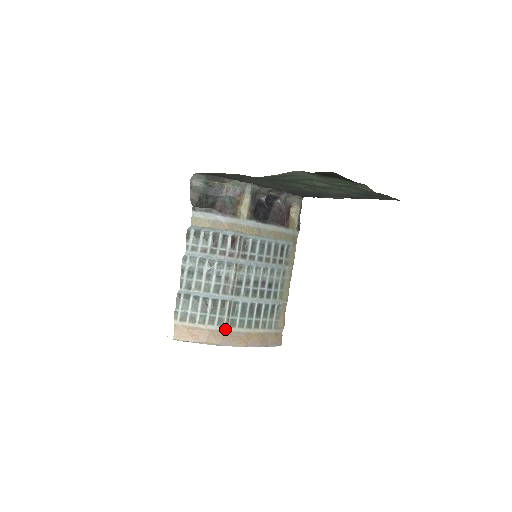
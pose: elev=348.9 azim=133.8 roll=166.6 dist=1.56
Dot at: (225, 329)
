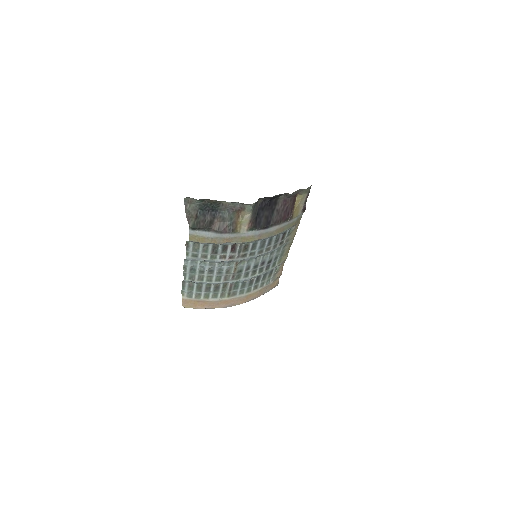
Dot at: (227, 299)
